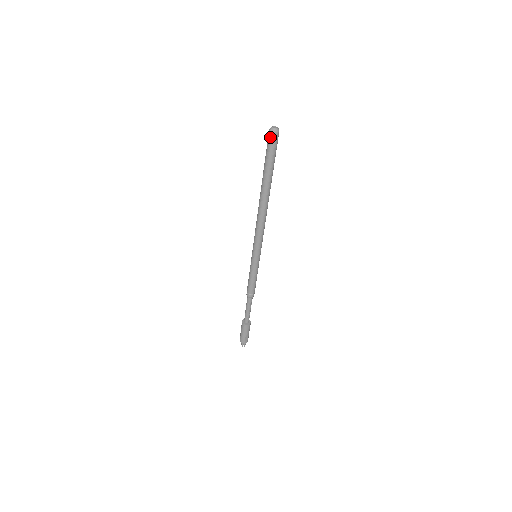
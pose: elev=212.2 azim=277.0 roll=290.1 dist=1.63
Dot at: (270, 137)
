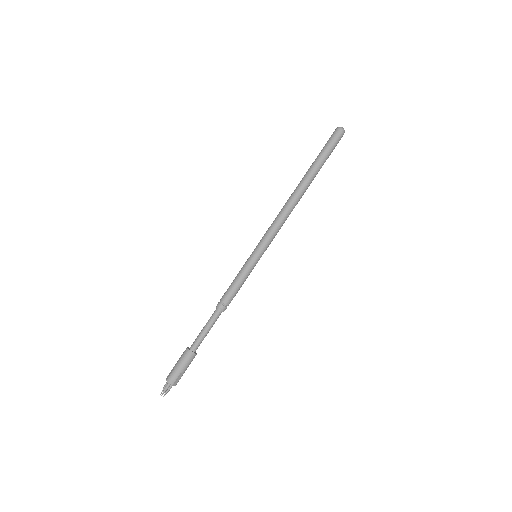
Dot at: (337, 133)
